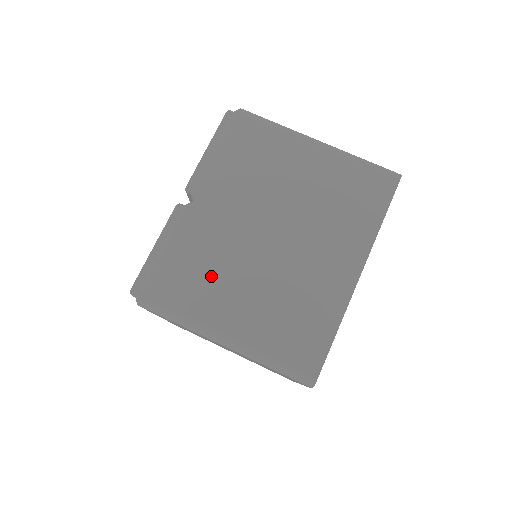
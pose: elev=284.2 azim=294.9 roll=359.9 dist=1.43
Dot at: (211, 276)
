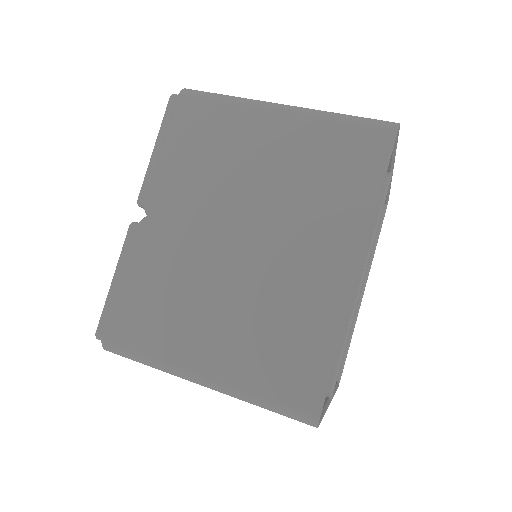
Dot at: (176, 305)
